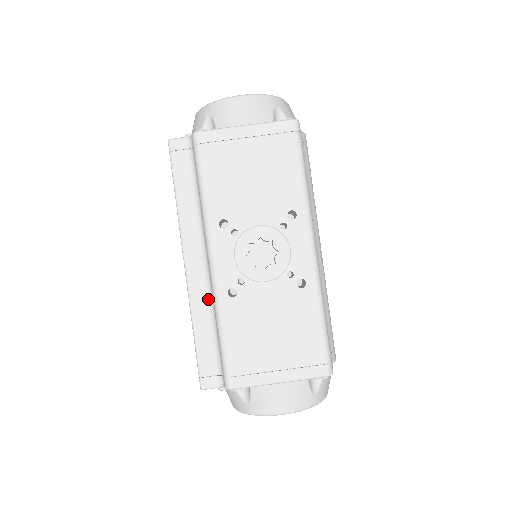
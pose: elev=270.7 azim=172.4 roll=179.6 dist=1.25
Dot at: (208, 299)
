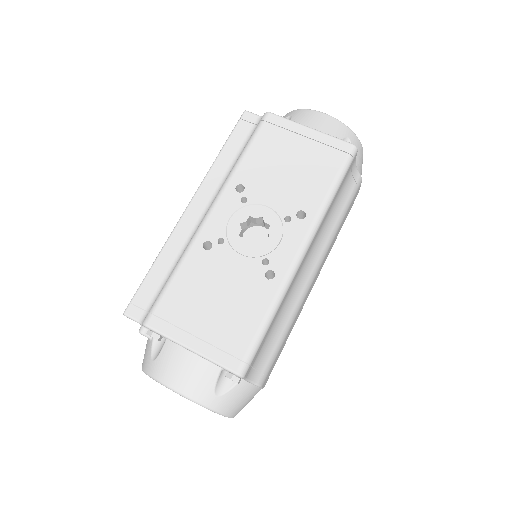
Dot at: (185, 243)
